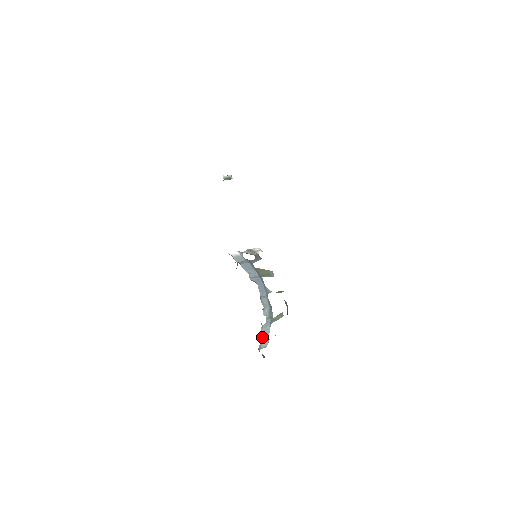
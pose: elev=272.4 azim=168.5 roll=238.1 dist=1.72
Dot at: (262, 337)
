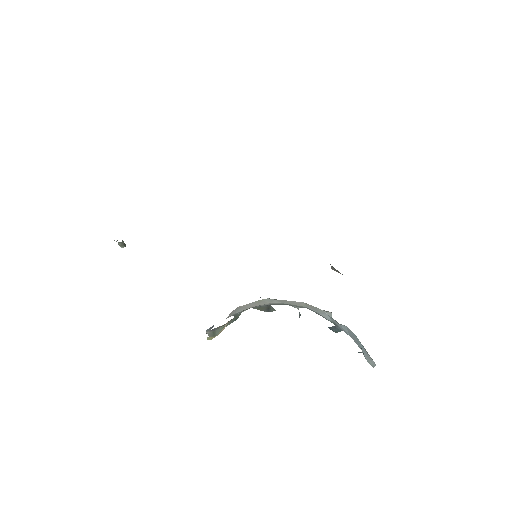
Dot at: (360, 342)
